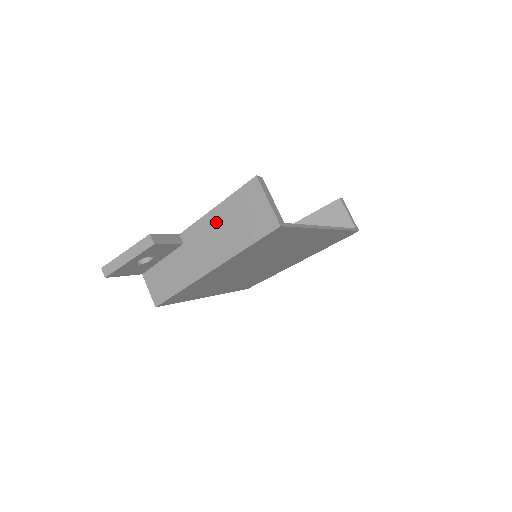
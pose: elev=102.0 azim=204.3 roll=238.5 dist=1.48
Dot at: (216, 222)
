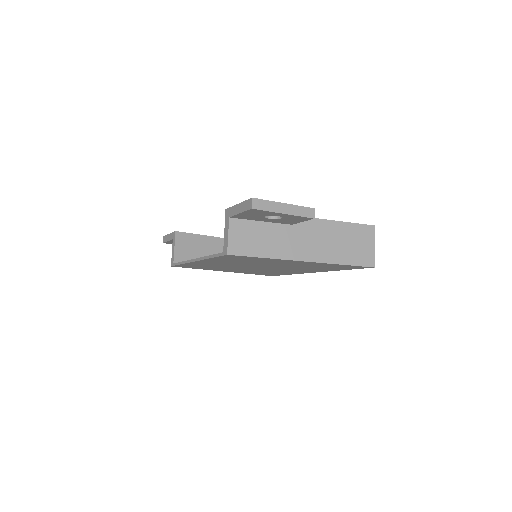
Dot at: (330, 231)
